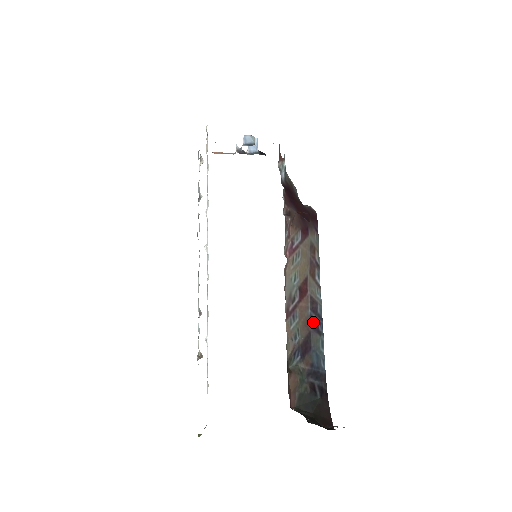
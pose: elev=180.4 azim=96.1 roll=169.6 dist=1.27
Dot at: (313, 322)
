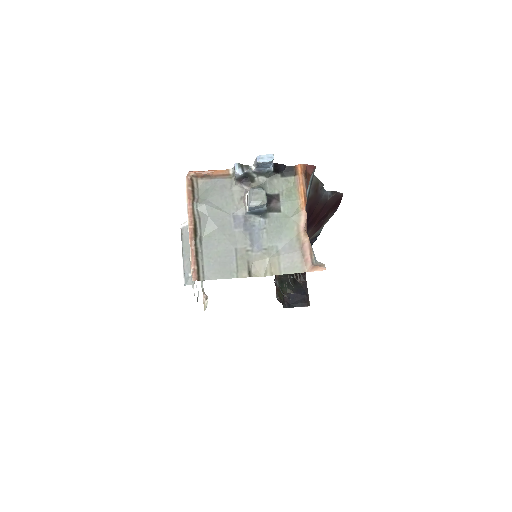
Dot at: occluded
